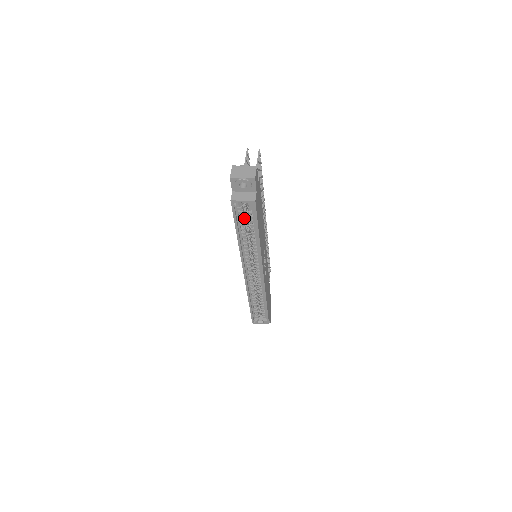
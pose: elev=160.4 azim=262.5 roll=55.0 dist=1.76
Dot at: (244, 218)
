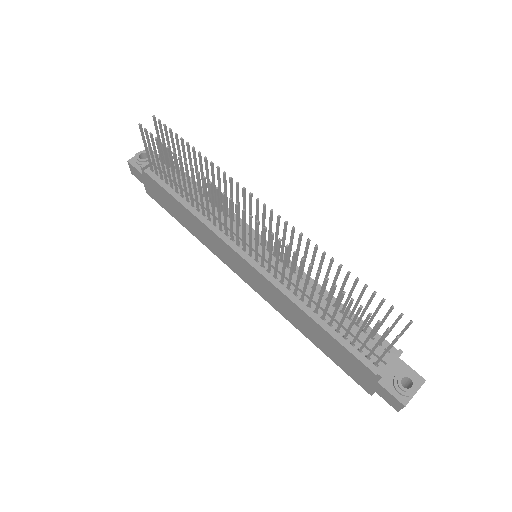
Dot at: occluded
